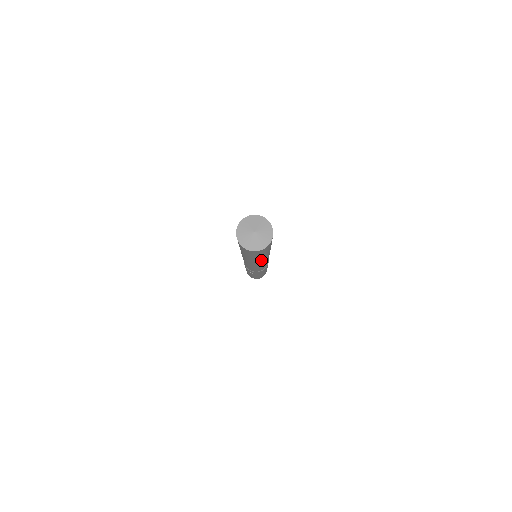
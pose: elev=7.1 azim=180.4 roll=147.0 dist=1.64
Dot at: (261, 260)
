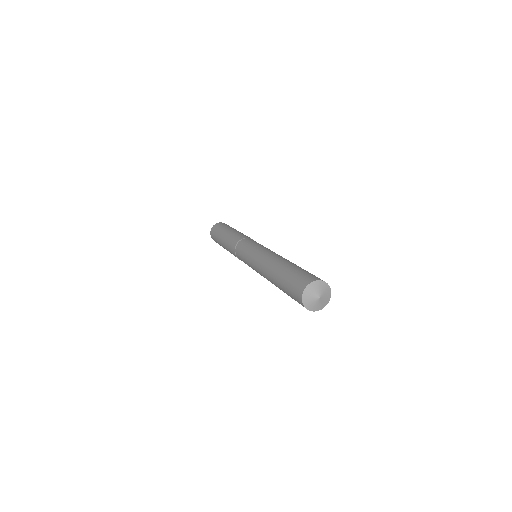
Dot at: occluded
